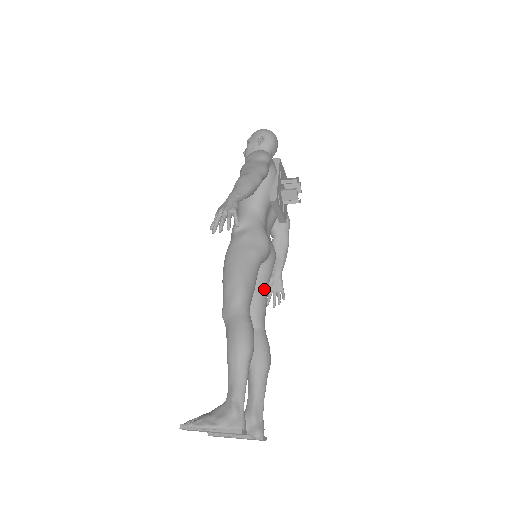
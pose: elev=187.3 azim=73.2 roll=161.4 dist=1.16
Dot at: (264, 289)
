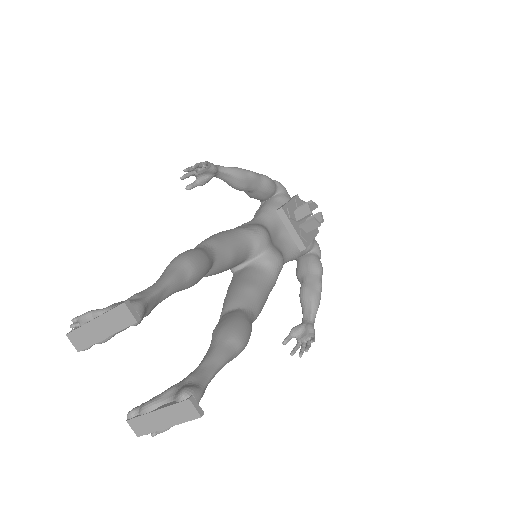
Dot at: (259, 280)
